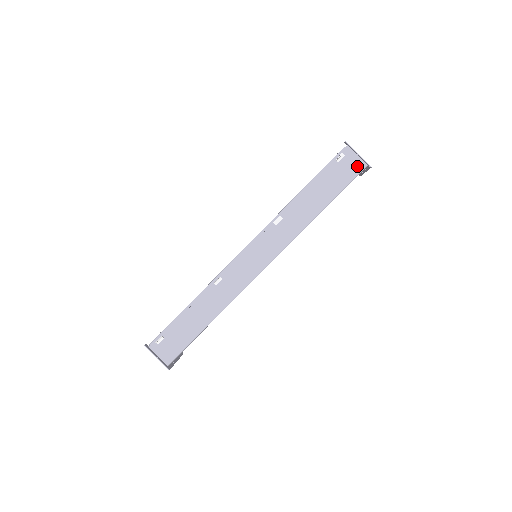
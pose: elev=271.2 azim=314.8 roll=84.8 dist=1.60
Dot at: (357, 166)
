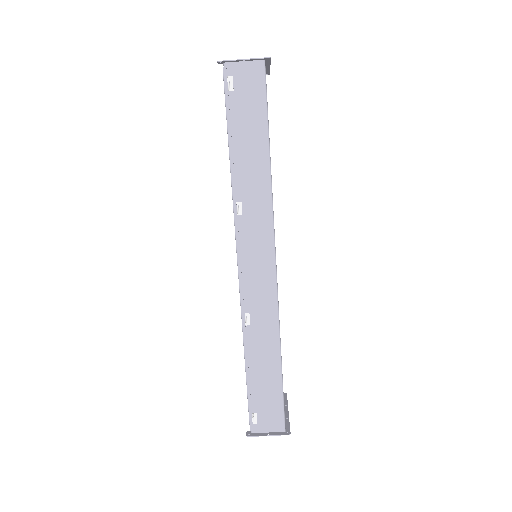
Dot at: (255, 73)
